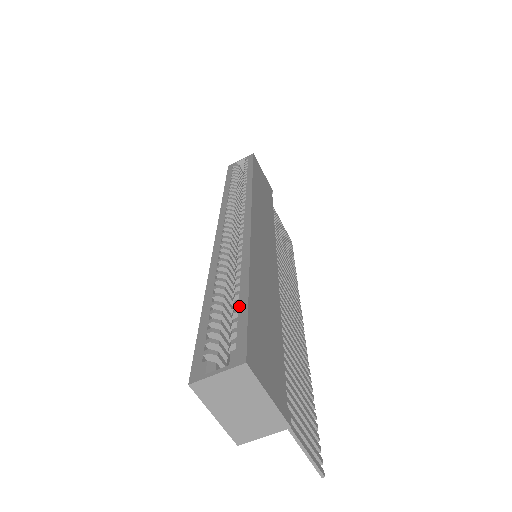
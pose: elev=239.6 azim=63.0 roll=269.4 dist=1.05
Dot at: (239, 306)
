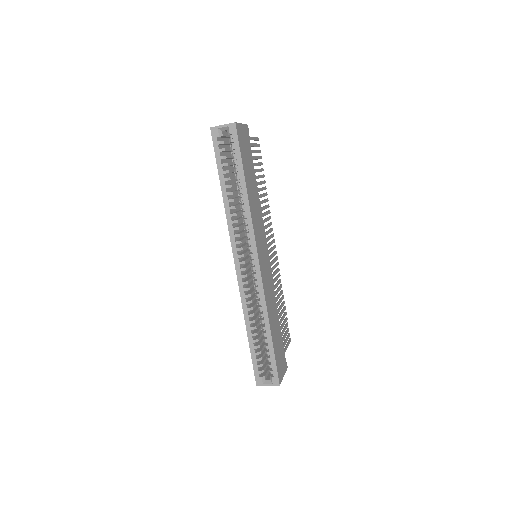
Dot at: (270, 351)
